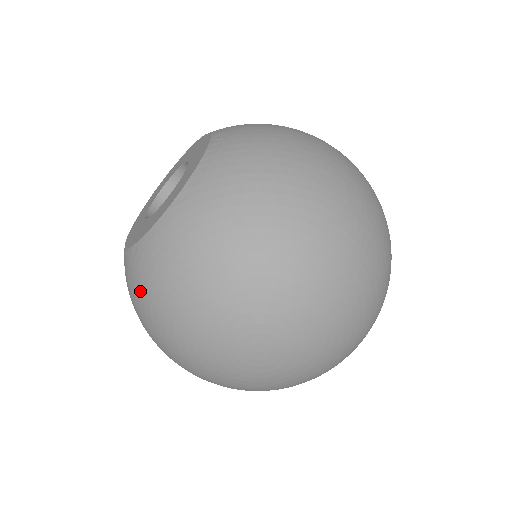
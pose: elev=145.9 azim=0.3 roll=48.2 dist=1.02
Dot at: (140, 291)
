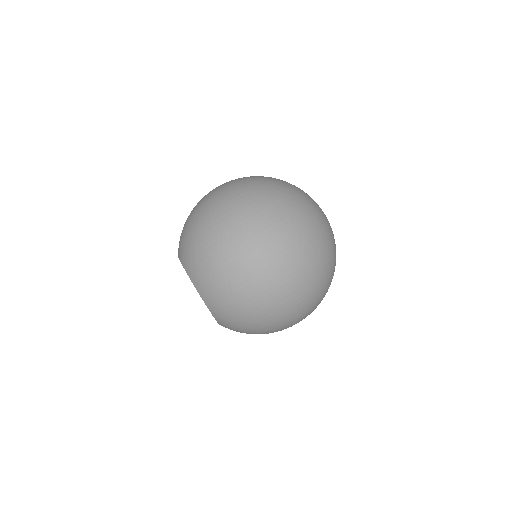
Dot at: occluded
